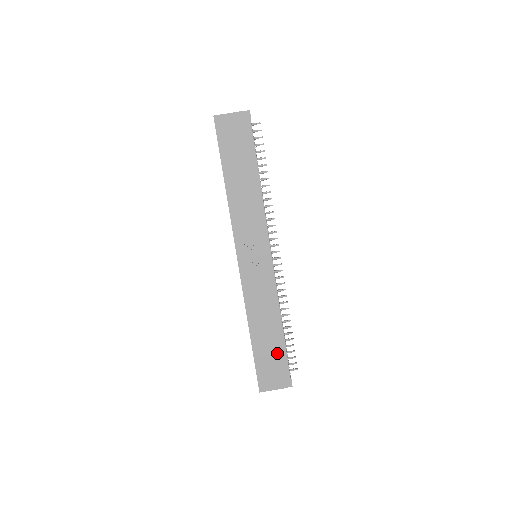
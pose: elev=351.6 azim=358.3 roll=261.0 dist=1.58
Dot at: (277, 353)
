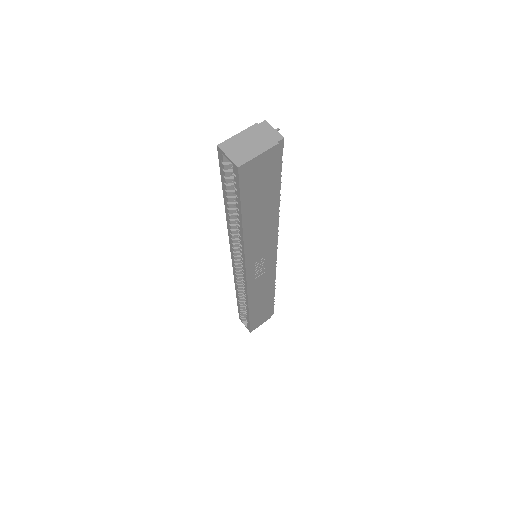
Dot at: (268, 307)
